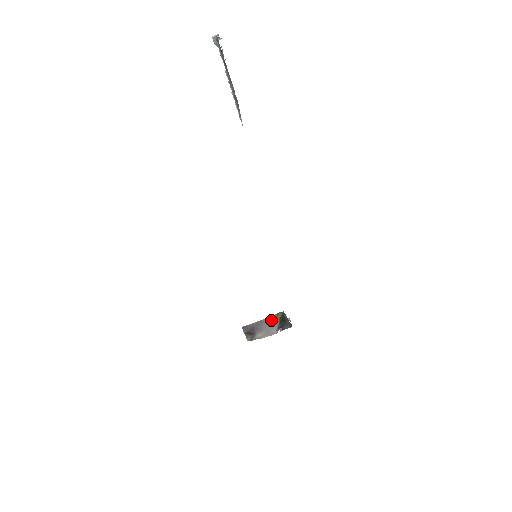
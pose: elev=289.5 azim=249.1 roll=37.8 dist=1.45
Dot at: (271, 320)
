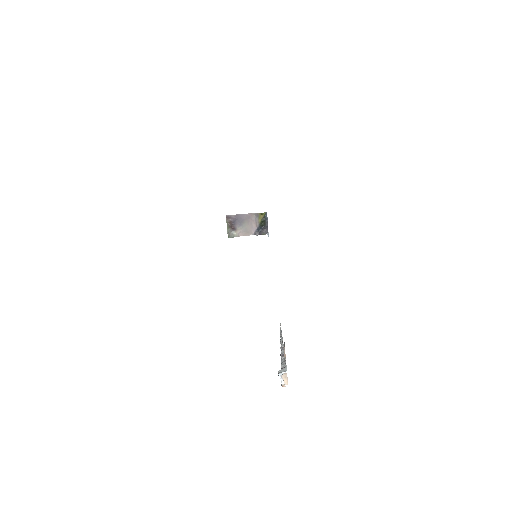
Dot at: (253, 218)
